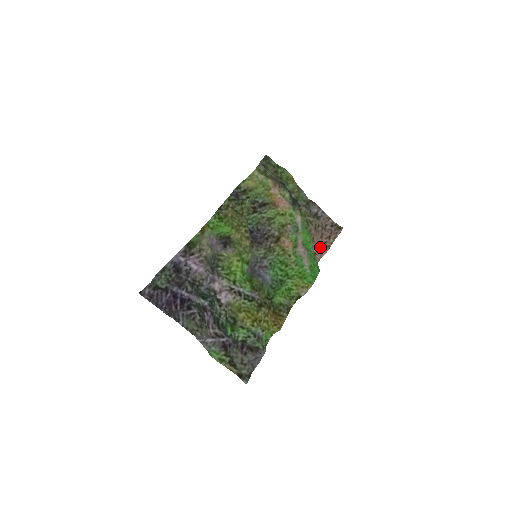
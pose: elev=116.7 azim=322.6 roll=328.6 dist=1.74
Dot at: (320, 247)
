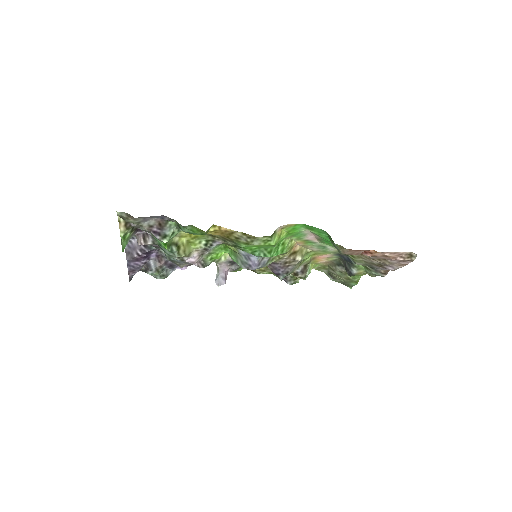
Dot at: (356, 250)
